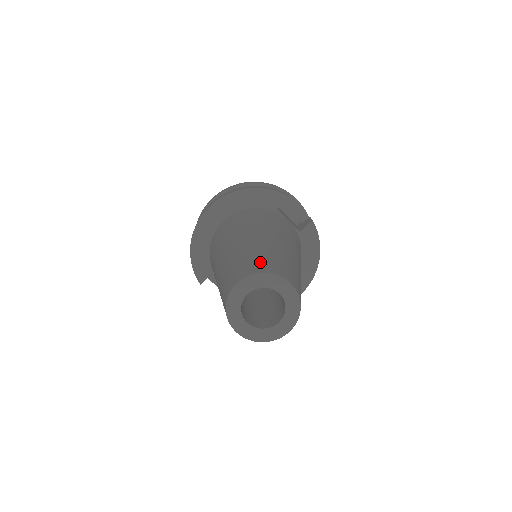
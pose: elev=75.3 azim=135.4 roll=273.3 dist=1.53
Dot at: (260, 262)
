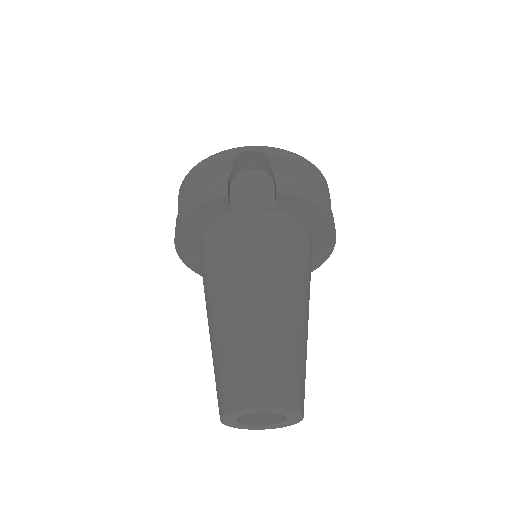
Dot at: (225, 385)
